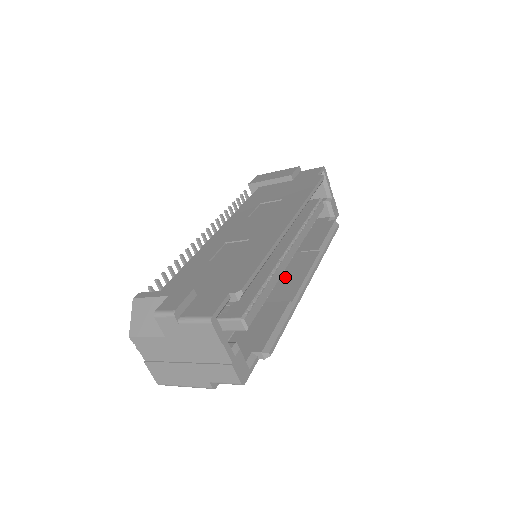
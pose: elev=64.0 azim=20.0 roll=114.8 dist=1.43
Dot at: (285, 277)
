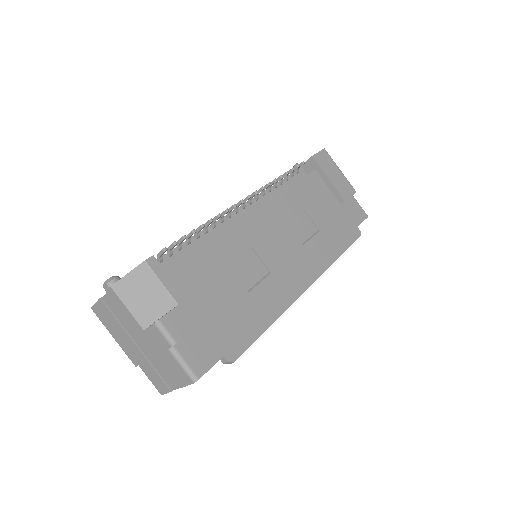
Dot at: occluded
